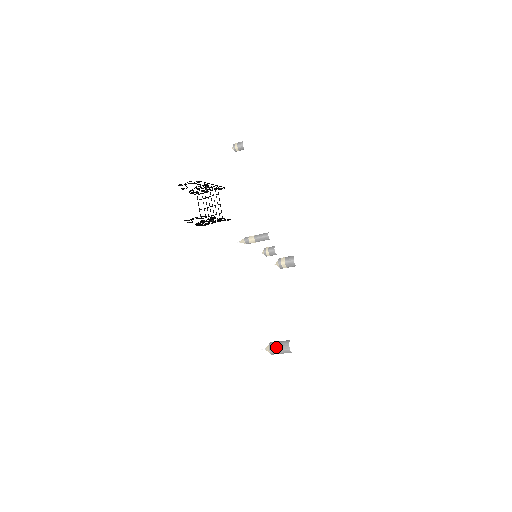
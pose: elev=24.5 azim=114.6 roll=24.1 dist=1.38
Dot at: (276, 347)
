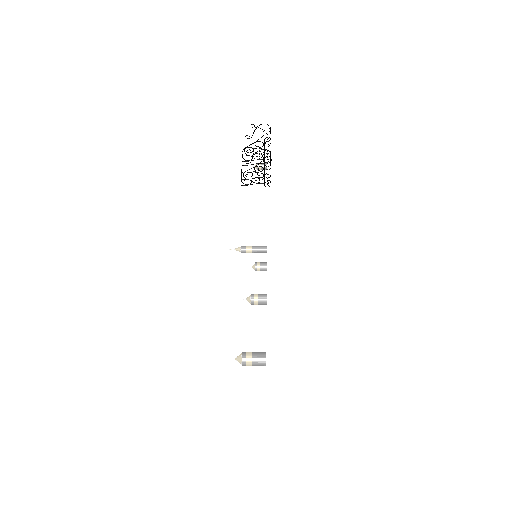
Dot at: (250, 355)
